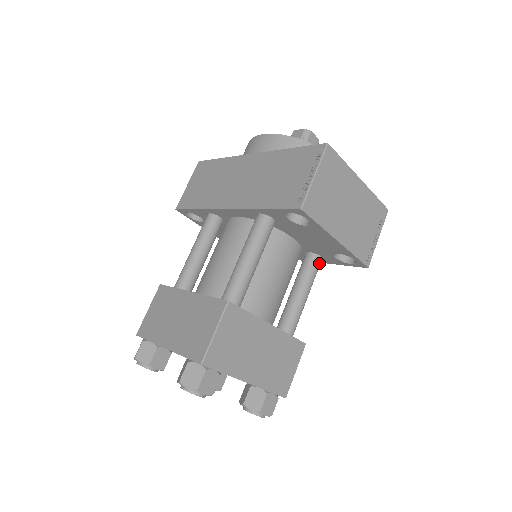
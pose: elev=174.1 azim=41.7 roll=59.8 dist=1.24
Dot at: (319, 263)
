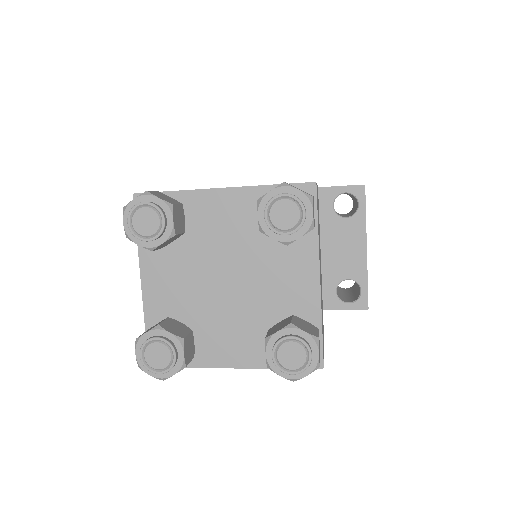
Dot at: occluded
